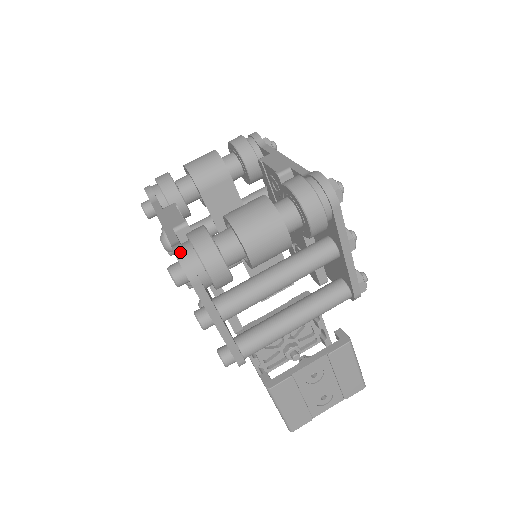
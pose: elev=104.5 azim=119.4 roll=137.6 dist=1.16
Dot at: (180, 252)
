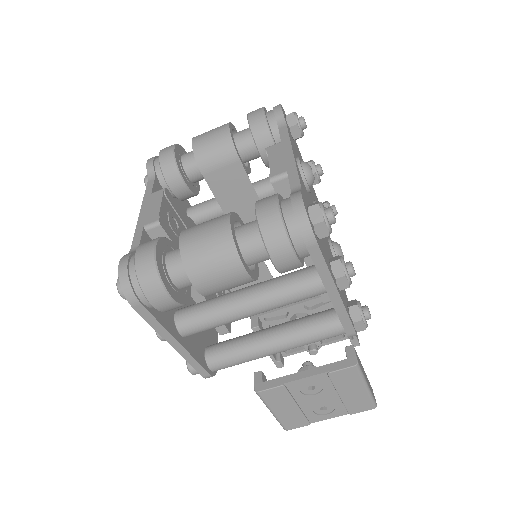
Dot at: (123, 269)
